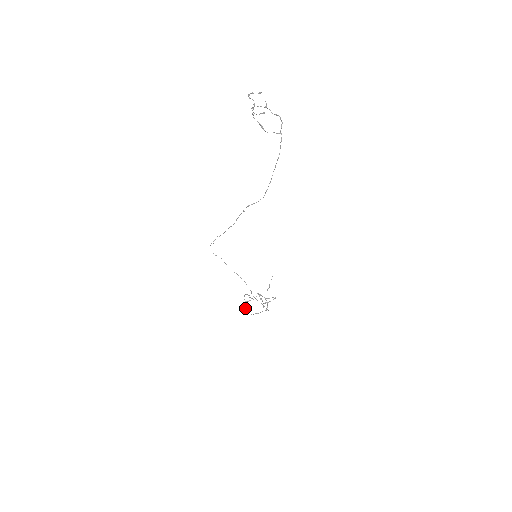
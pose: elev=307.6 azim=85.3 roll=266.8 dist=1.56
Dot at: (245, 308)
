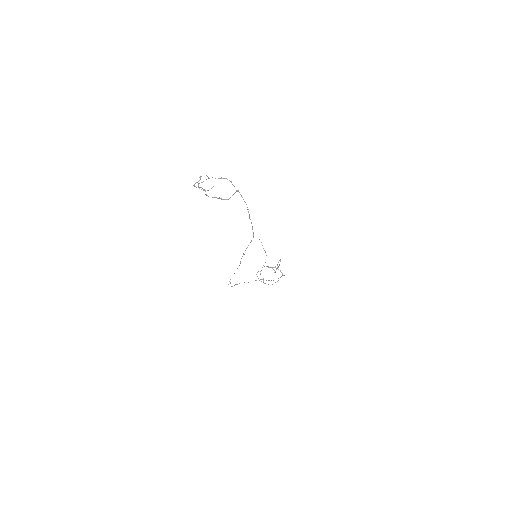
Dot at: occluded
